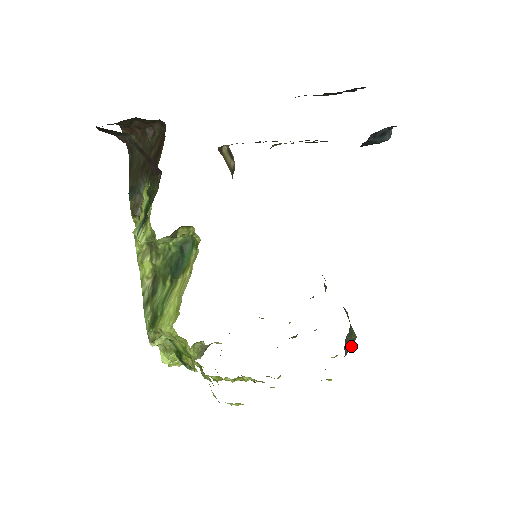
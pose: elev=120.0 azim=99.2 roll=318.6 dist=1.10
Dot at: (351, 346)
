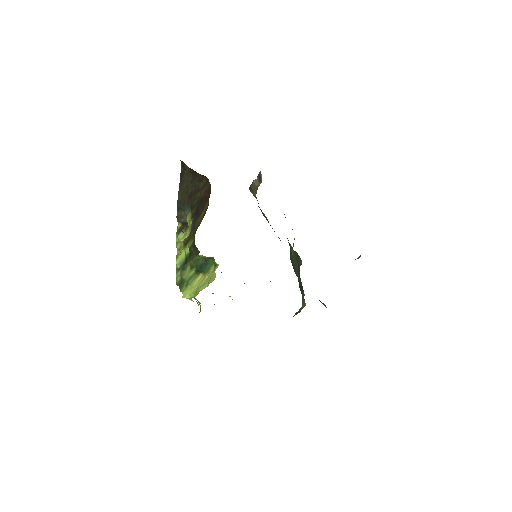
Dot at: occluded
